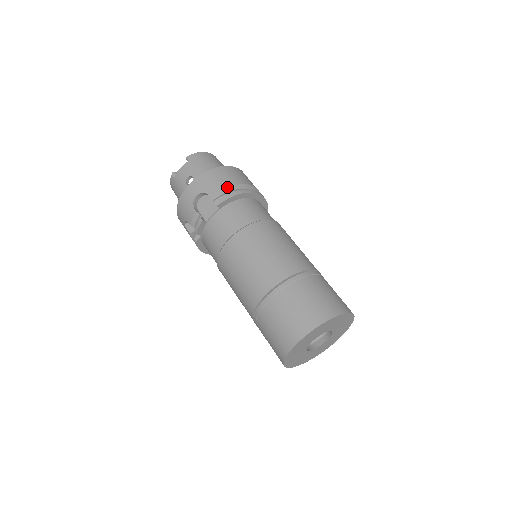
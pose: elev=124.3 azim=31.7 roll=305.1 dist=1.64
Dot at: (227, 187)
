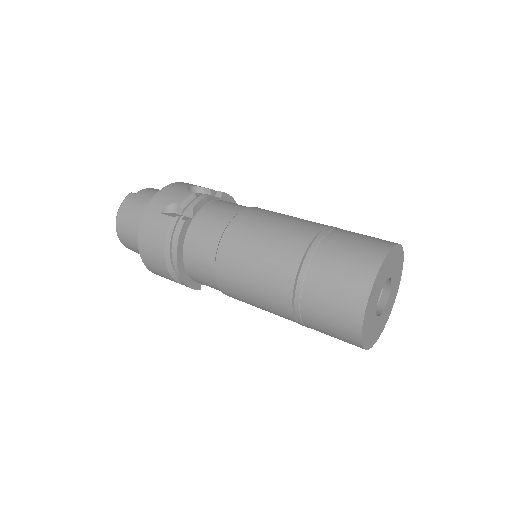
Dot at: occluded
